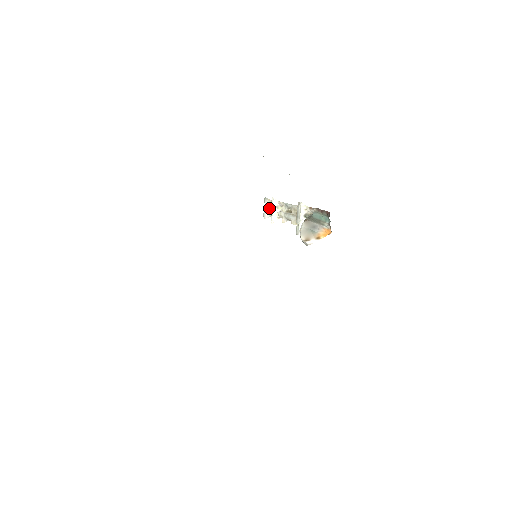
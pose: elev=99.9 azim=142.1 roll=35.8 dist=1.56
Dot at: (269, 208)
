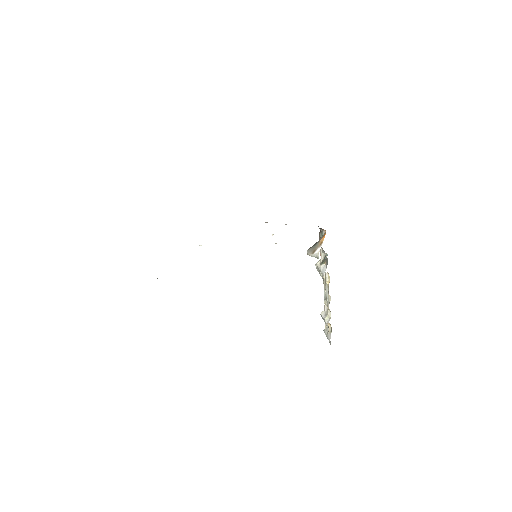
Dot at: (328, 331)
